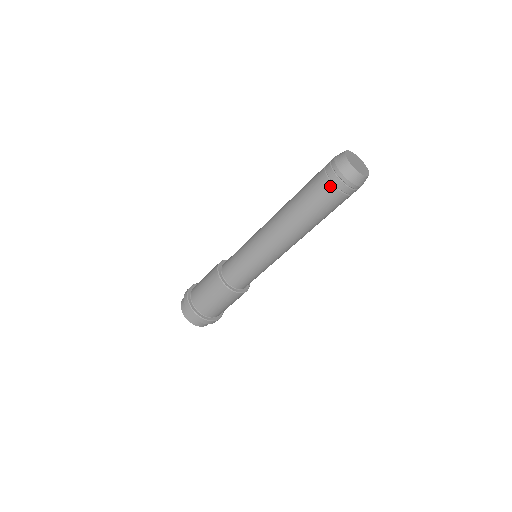
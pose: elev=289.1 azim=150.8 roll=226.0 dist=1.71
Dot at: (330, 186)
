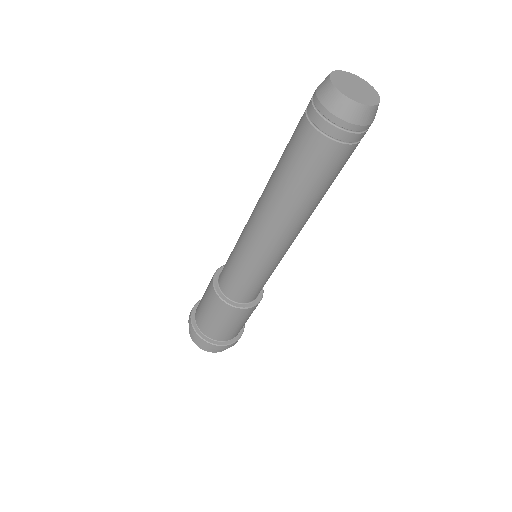
Dot at: (328, 143)
